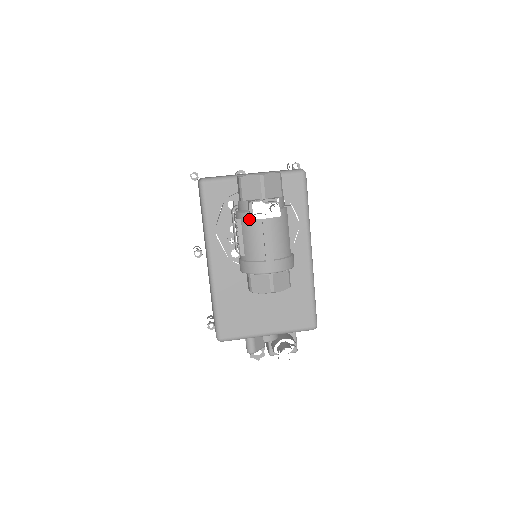
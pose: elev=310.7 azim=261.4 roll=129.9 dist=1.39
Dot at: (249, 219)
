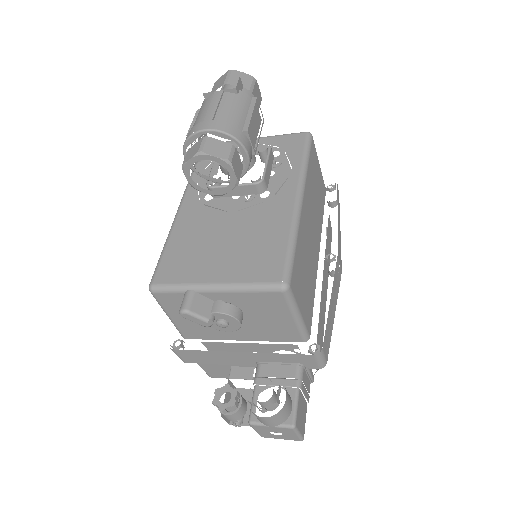
Dot at: (205, 100)
